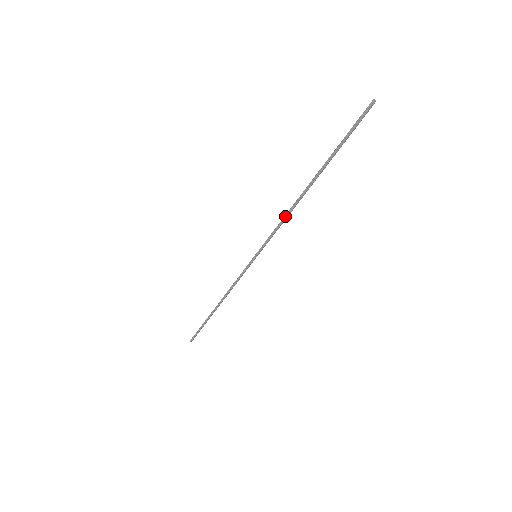
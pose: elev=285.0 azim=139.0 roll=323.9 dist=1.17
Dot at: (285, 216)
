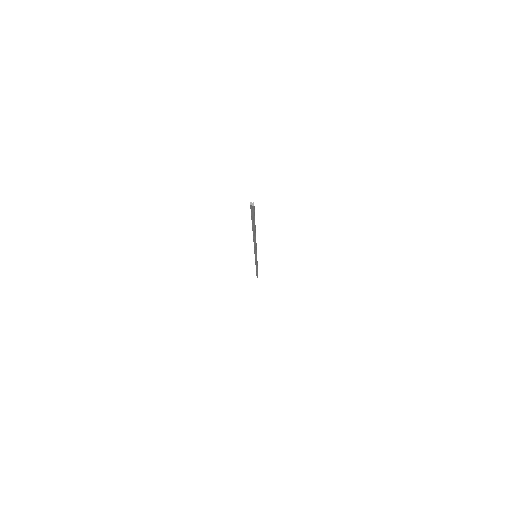
Dot at: (254, 246)
